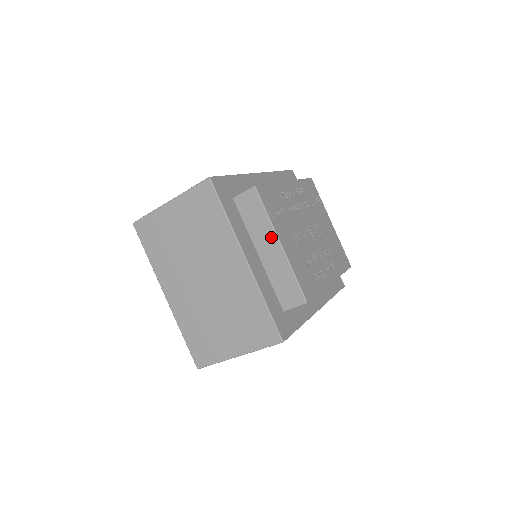
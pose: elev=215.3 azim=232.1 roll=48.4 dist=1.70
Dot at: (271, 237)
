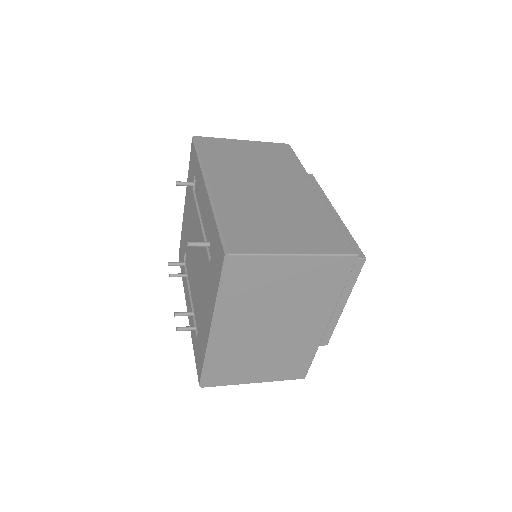
Dot at: (343, 299)
